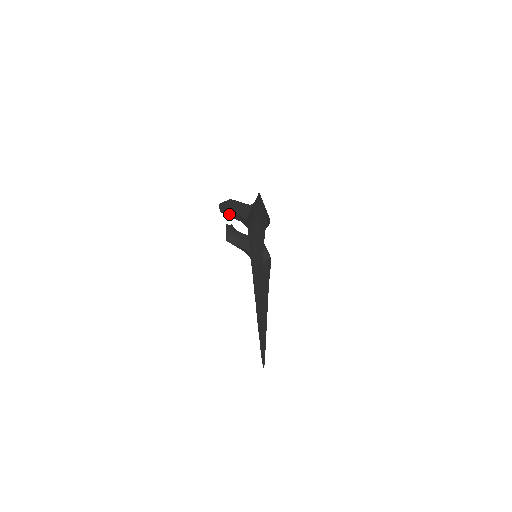
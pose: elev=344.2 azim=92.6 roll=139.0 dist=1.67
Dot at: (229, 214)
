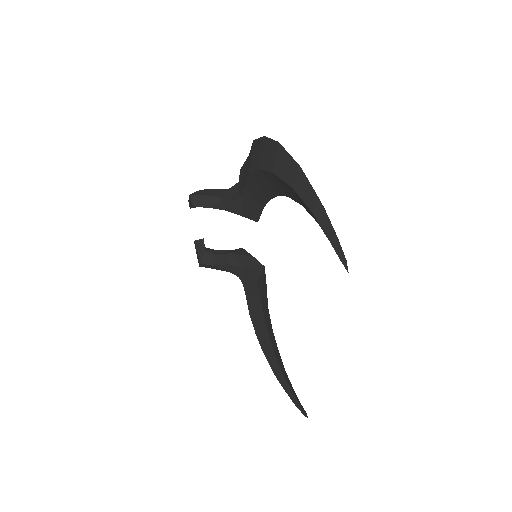
Dot at: (207, 204)
